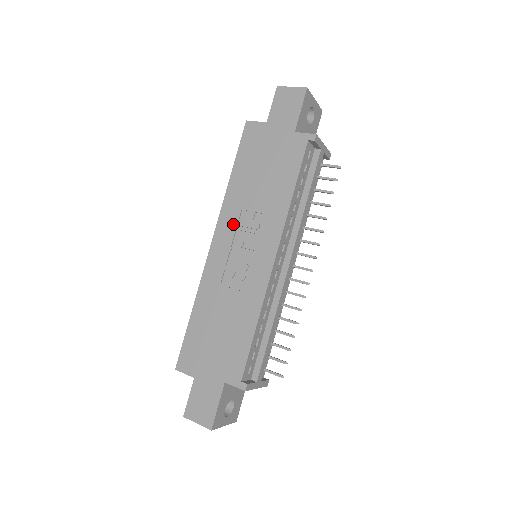
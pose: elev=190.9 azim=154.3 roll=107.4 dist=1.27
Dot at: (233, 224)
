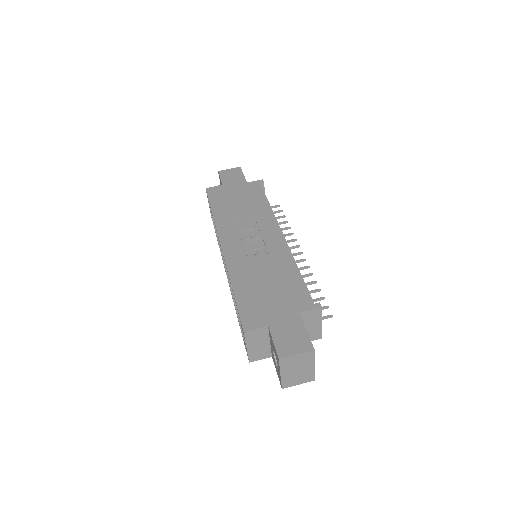
Dot at: (233, 231)
